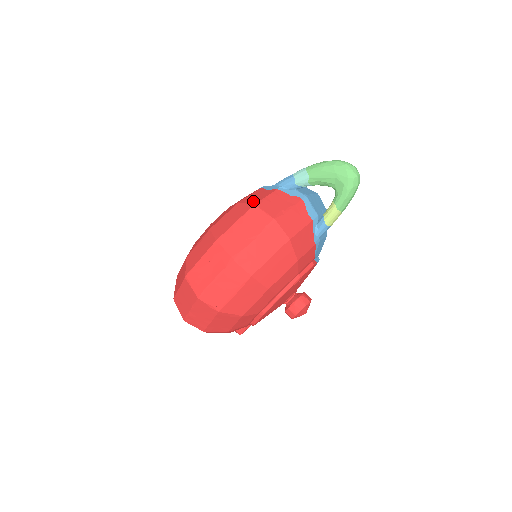
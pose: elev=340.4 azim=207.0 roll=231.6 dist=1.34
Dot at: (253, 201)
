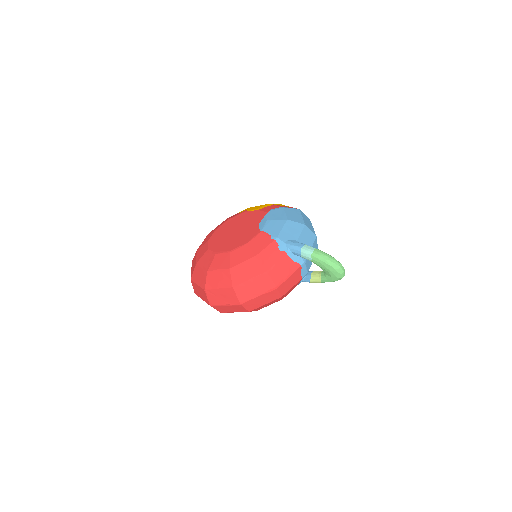
Dot at: (266, 264)
